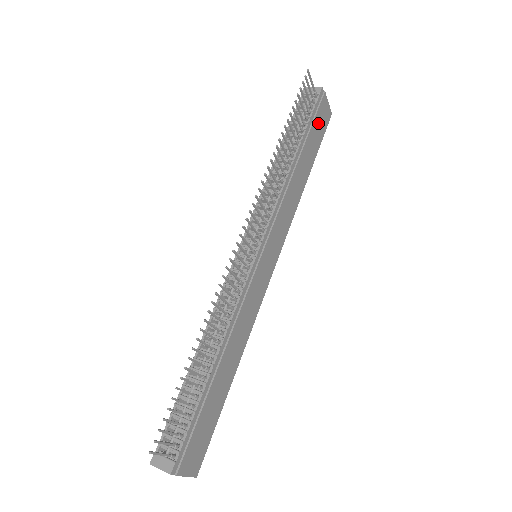
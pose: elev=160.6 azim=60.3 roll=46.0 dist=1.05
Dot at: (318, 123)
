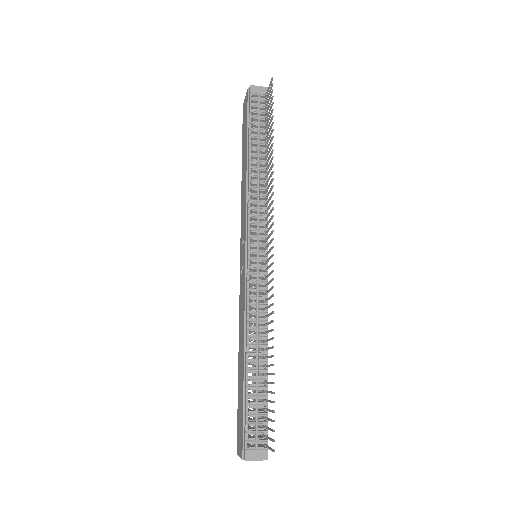
Dot at: occluded
